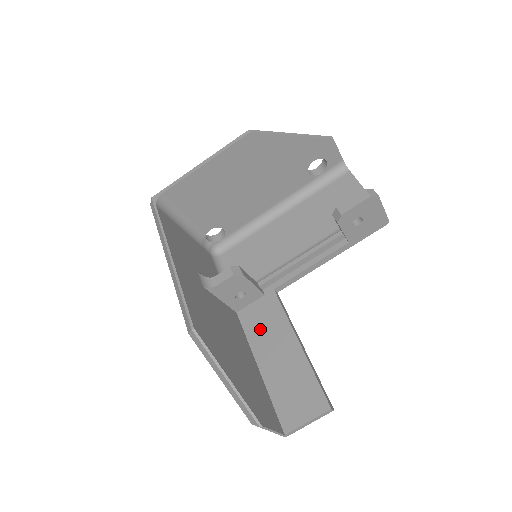
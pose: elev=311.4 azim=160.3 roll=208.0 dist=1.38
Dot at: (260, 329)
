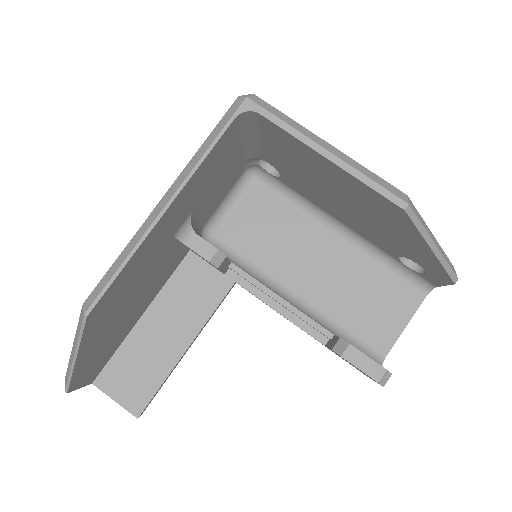
Dot at: (183, 293)
